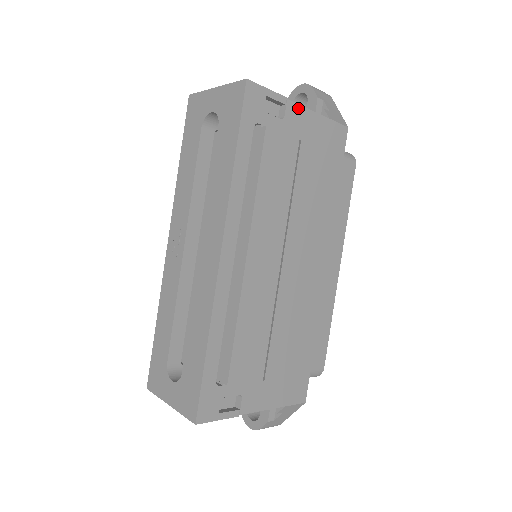
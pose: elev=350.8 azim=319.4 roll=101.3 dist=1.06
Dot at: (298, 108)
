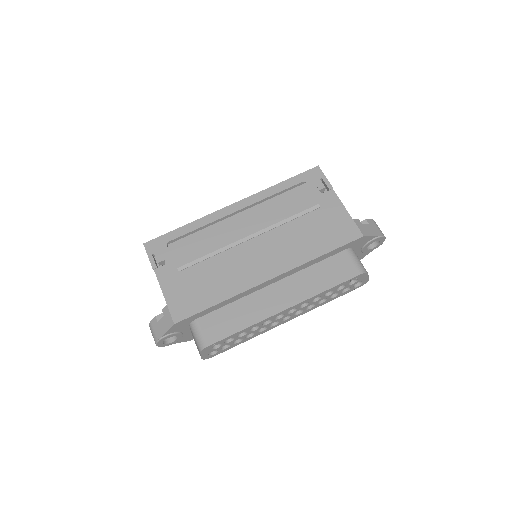
Dot at: (336, 197)
